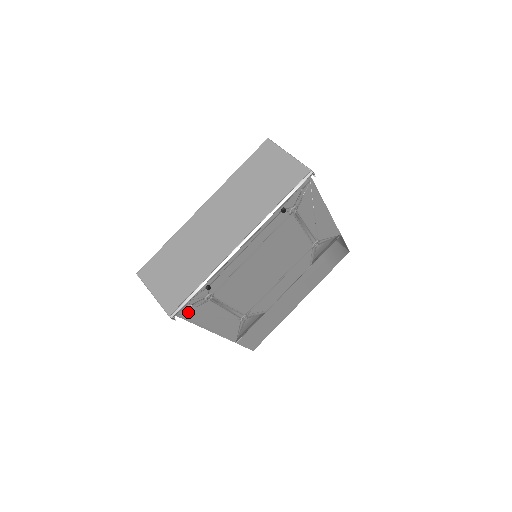
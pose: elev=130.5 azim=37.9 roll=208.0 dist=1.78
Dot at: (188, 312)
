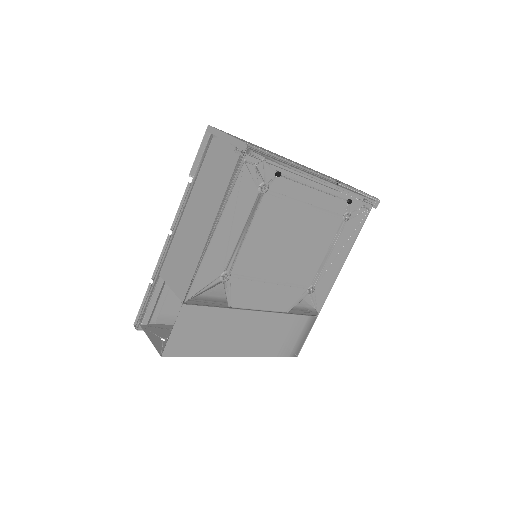
Dot at: (246, 171)
